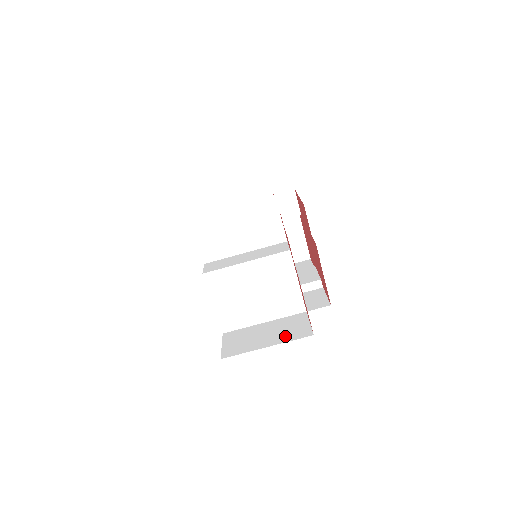
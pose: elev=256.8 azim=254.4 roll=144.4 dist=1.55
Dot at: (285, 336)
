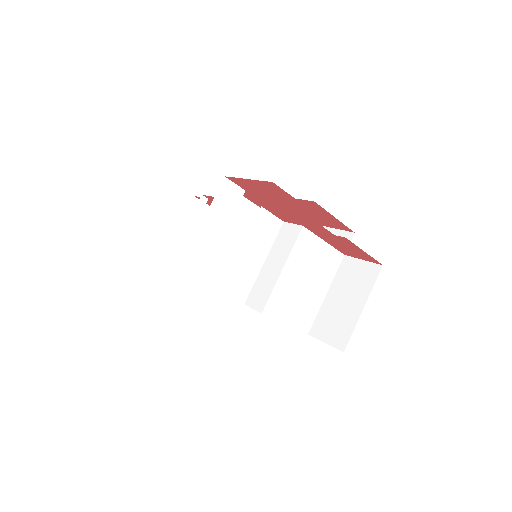
Dot at: (363, 287)
